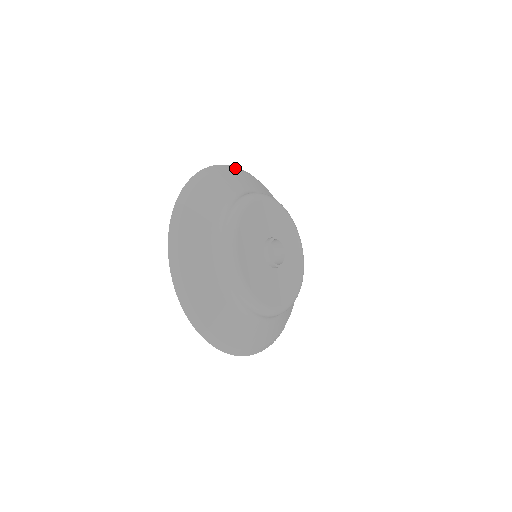
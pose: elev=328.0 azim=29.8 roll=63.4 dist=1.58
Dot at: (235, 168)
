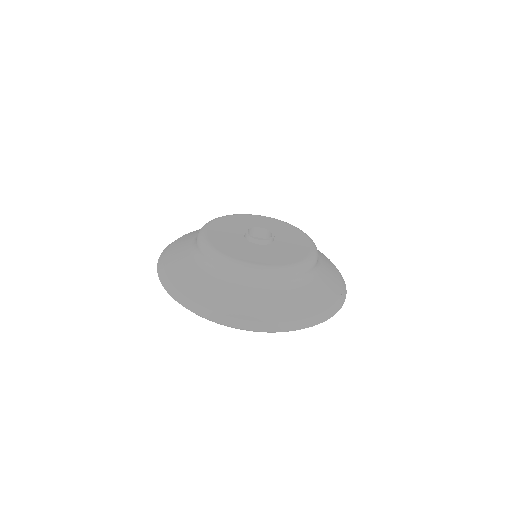
Dot at: occluded
